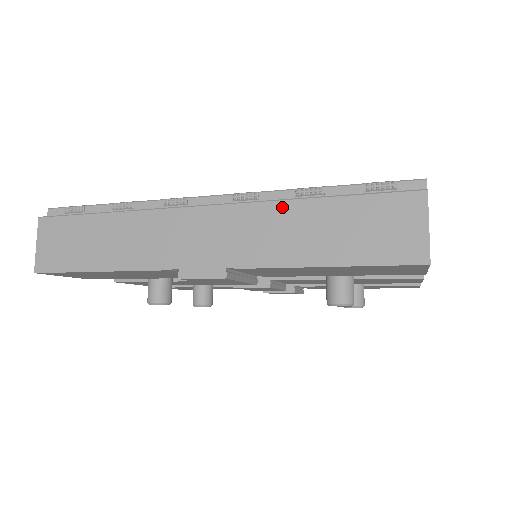
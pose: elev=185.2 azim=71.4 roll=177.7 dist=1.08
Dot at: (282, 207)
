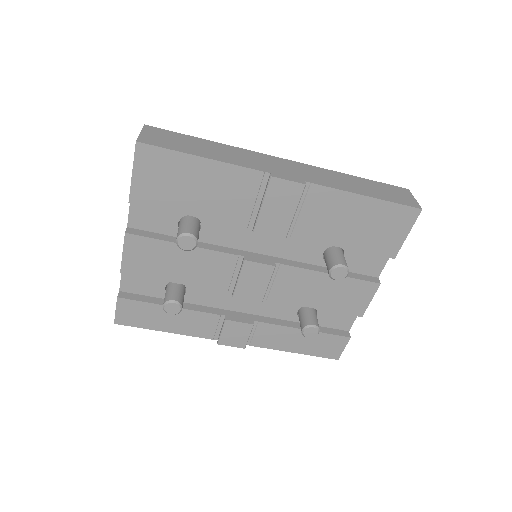
Dot at: (335, 173)
